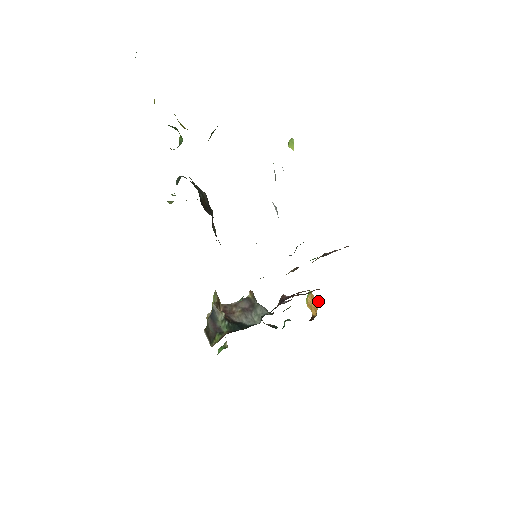
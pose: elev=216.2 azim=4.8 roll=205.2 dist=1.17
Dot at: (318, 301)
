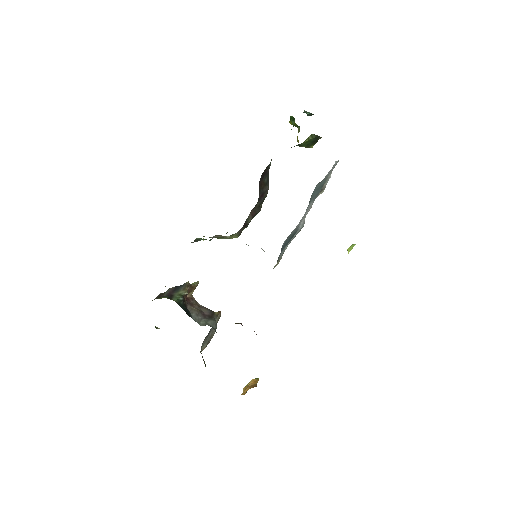
Dot at: occluded
